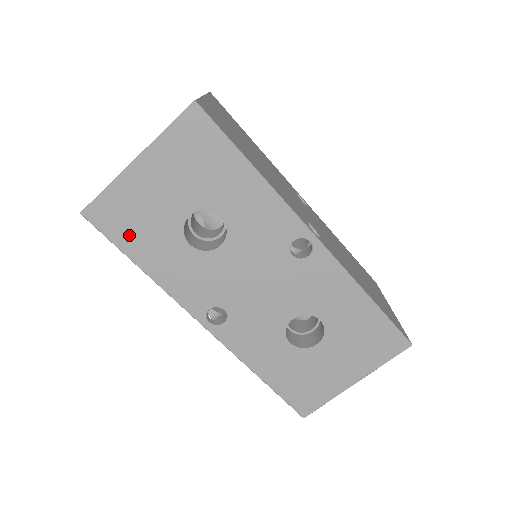
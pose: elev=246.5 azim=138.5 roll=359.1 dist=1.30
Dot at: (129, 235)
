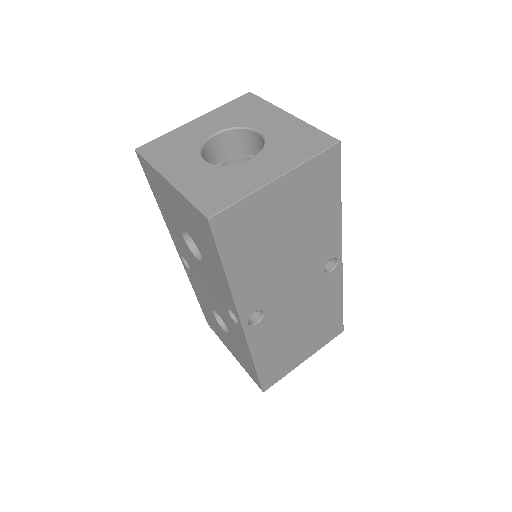
Dot at: (156, 190)
